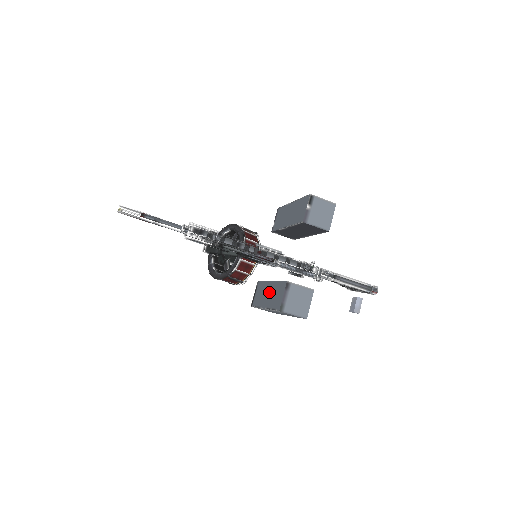
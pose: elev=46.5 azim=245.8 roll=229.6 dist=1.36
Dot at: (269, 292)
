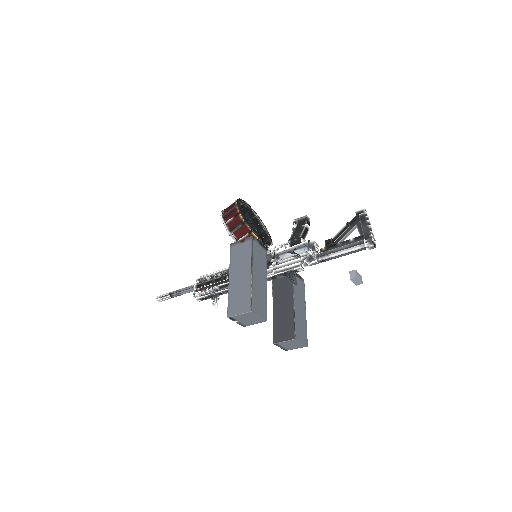
Dot at: occluded
